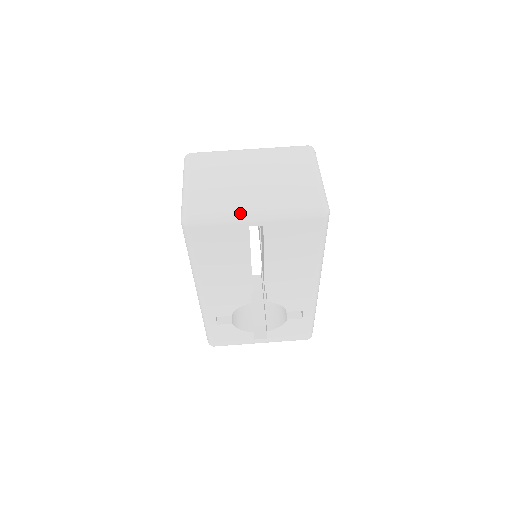
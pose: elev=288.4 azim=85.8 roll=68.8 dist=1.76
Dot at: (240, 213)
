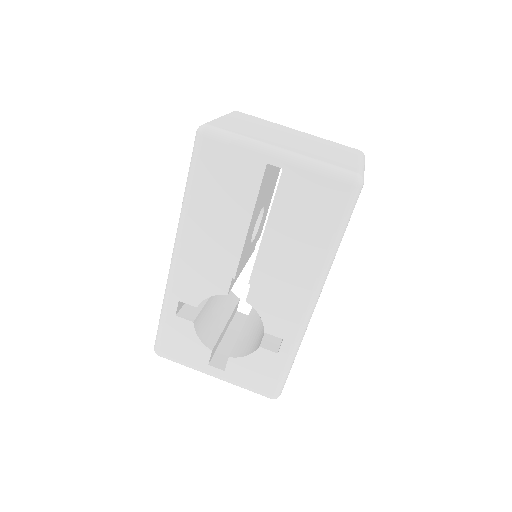
Dot at: (263, 143)
